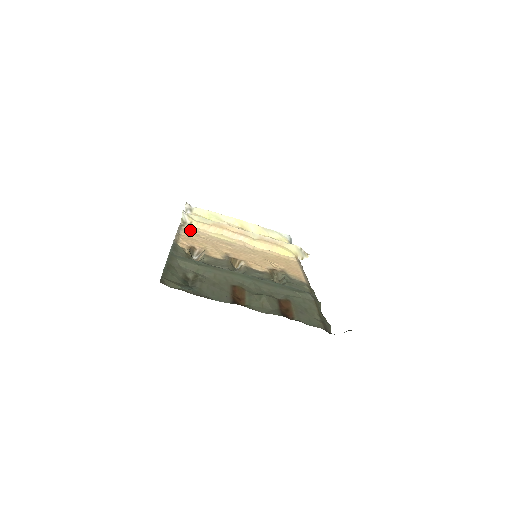
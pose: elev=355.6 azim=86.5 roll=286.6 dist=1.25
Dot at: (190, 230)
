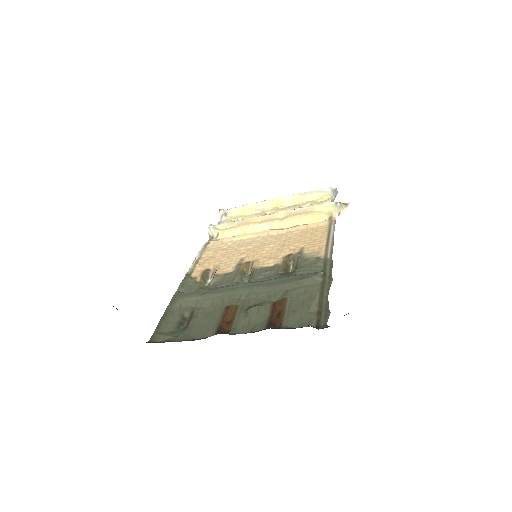
Dot at: (214, 246)
